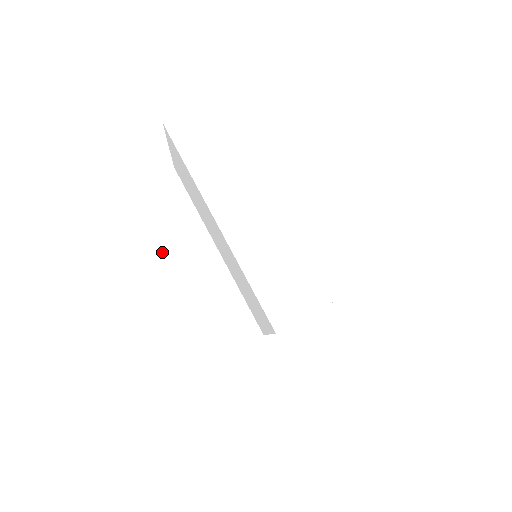
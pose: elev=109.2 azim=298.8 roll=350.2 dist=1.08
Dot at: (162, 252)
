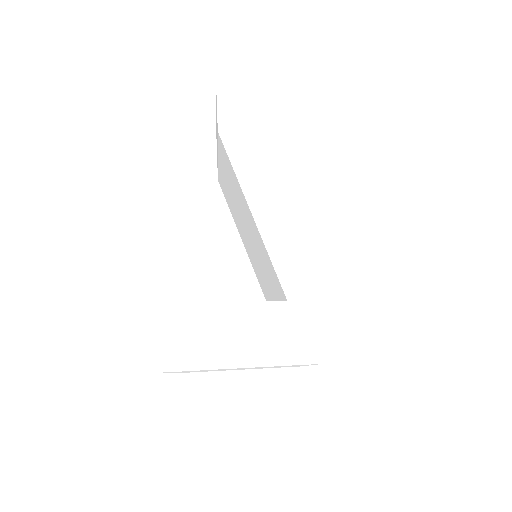
Dot at: occluded
